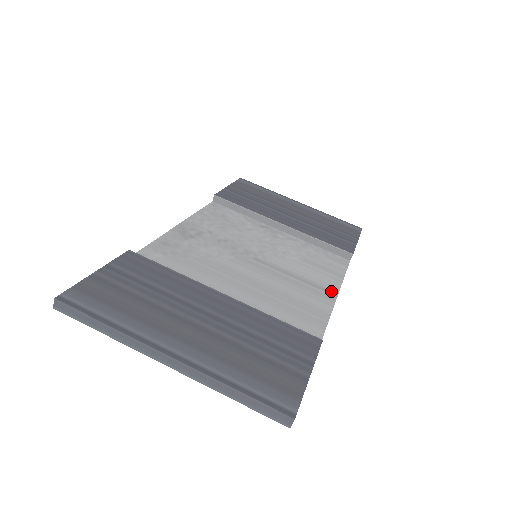
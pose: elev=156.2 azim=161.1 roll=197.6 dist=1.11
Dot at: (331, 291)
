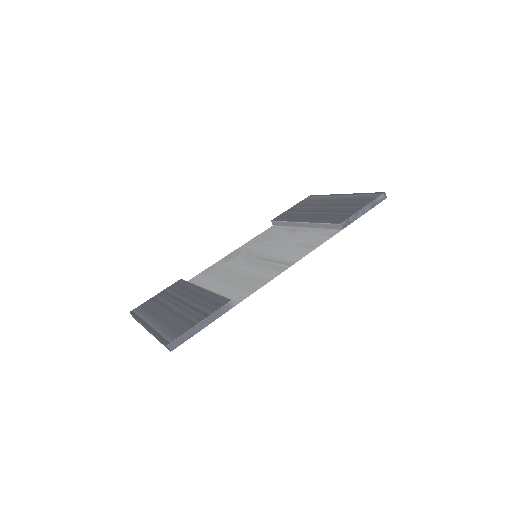
Dot at: (291, 263)
